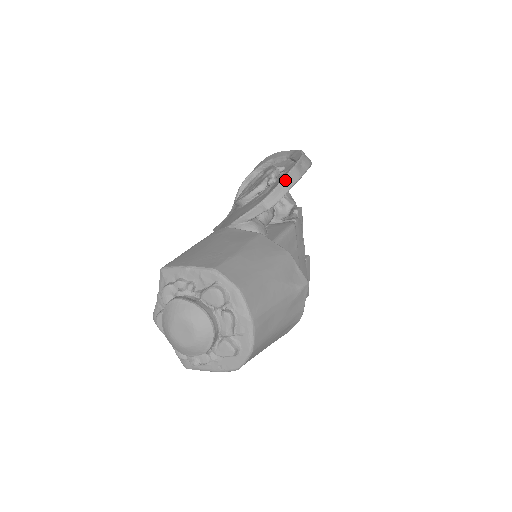
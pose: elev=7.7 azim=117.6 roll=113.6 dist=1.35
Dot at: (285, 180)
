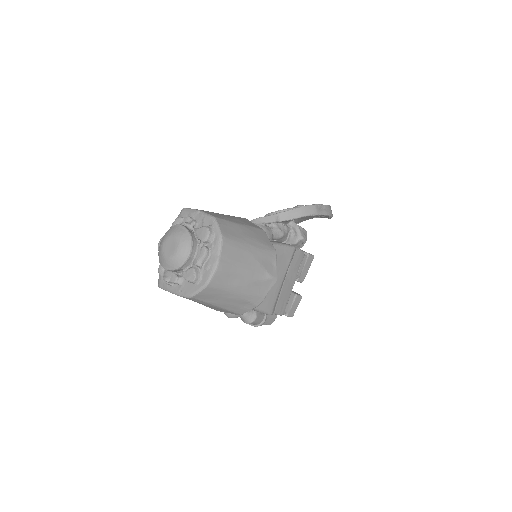
Dot at: (302, 208)
